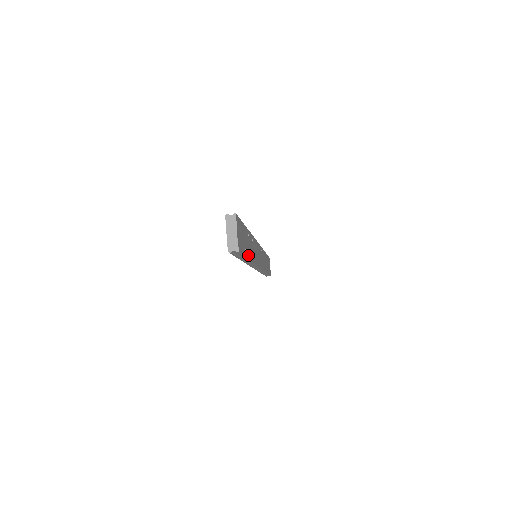
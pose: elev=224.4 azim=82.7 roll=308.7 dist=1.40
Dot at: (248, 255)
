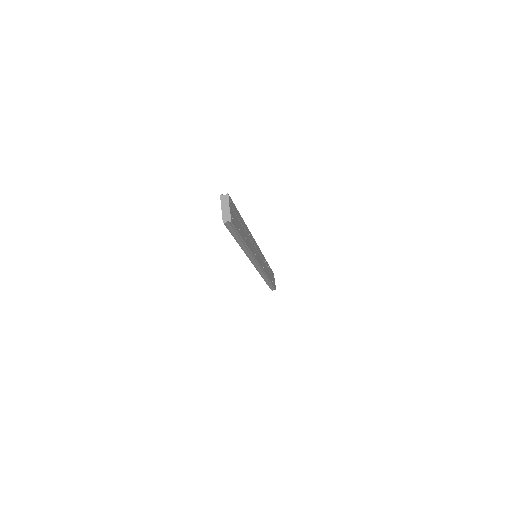
Dot at: (243, 238)
